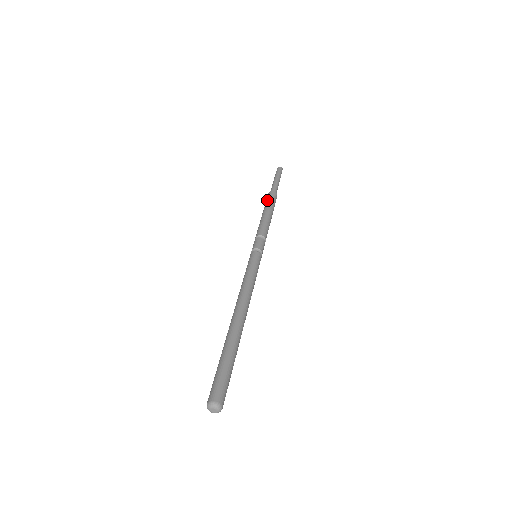
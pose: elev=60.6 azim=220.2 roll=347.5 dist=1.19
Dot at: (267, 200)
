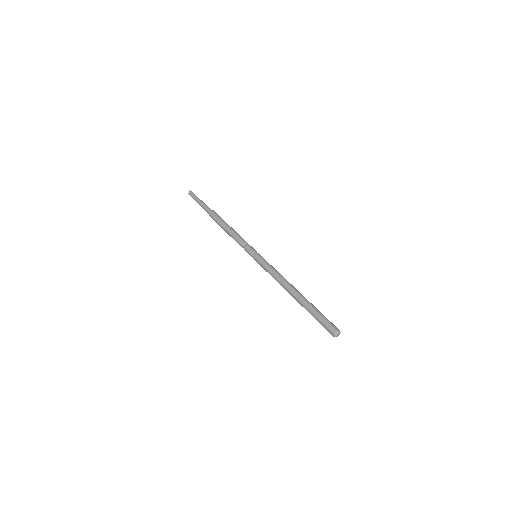
Dot at: (218, 217)
